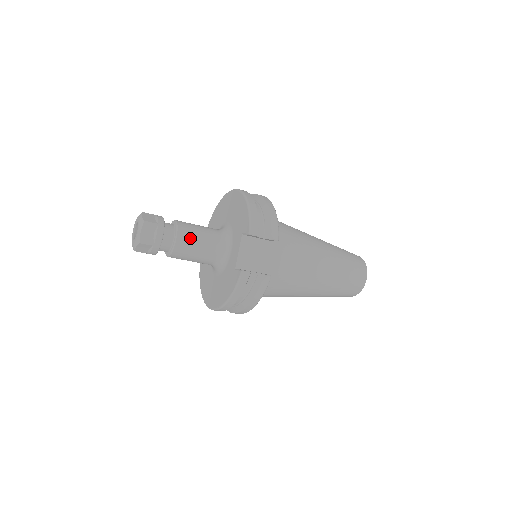
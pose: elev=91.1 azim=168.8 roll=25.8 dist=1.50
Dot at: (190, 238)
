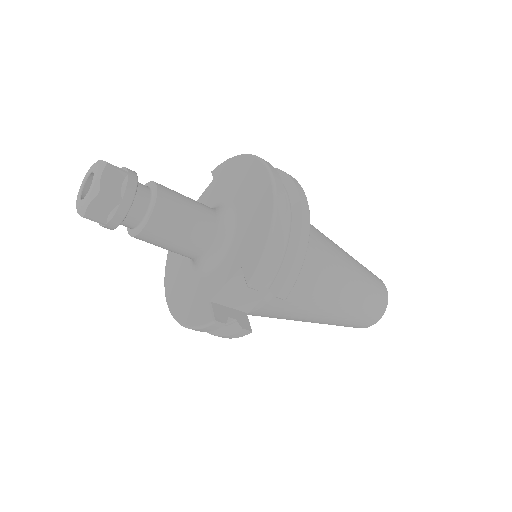
Dot at: (166, 230)
